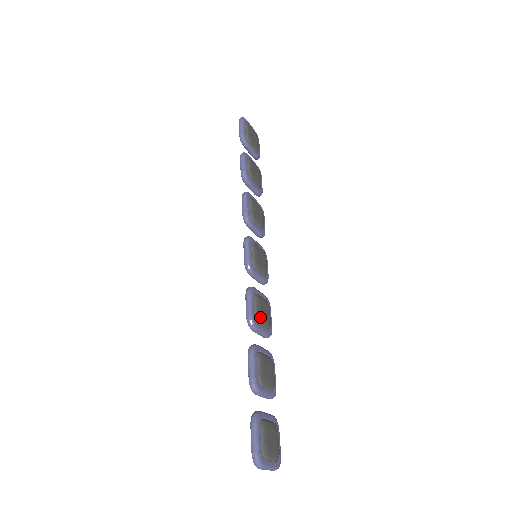
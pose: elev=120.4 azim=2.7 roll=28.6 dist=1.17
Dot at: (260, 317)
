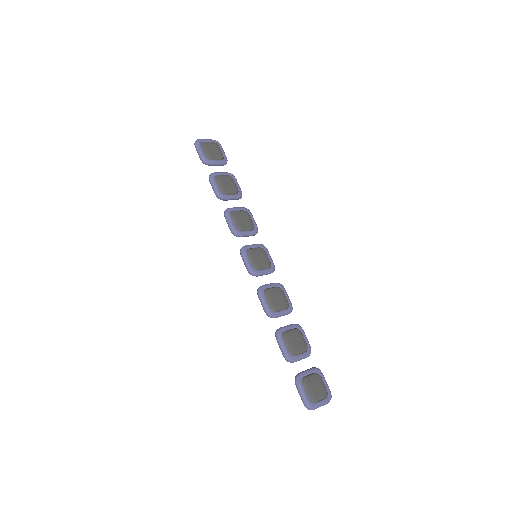
Dot at: (275, 306)
